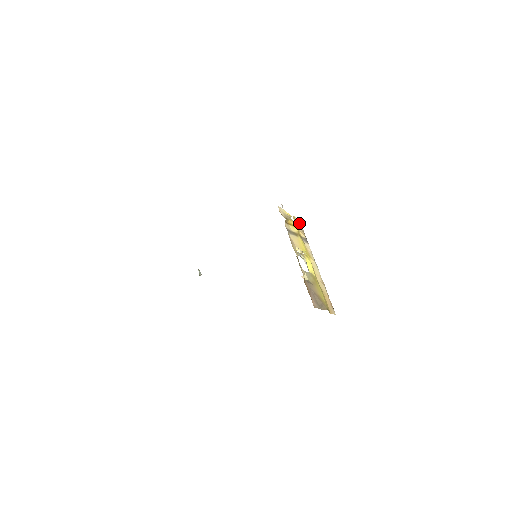
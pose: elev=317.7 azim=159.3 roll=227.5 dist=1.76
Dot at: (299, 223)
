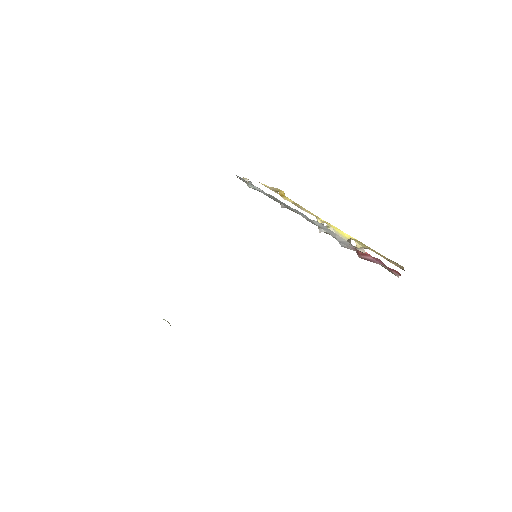
Dot at: (275, 192)
